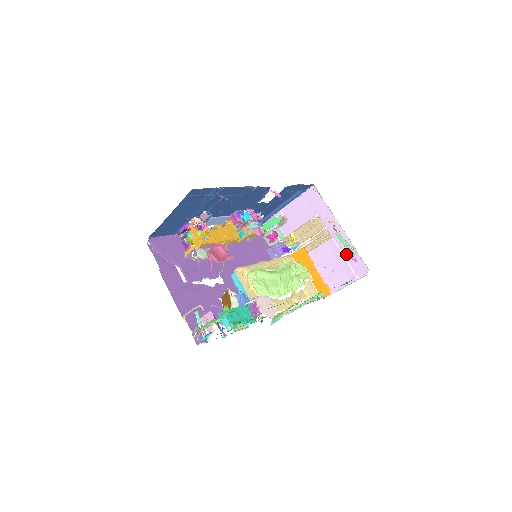
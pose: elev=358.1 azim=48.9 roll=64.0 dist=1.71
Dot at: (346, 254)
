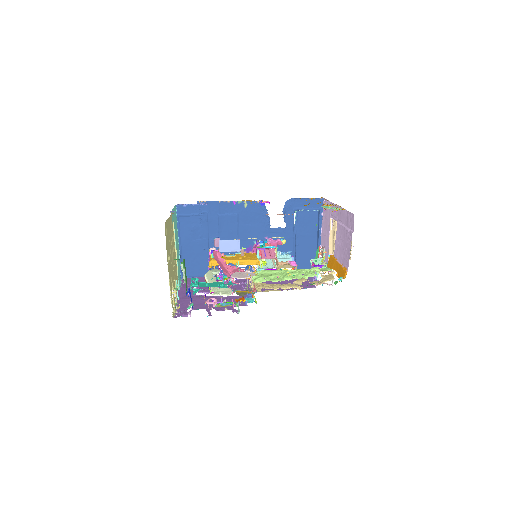
Dot at: (324, 210)
